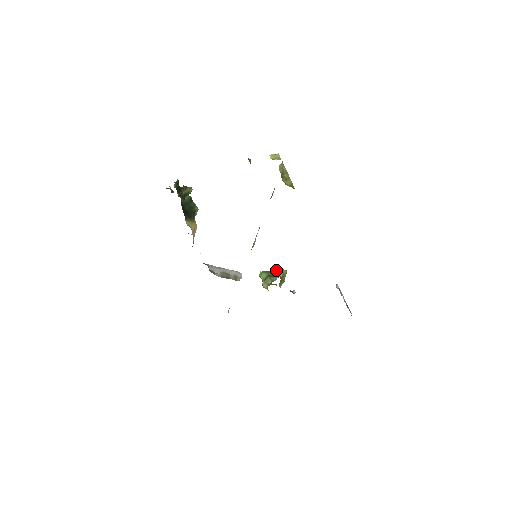
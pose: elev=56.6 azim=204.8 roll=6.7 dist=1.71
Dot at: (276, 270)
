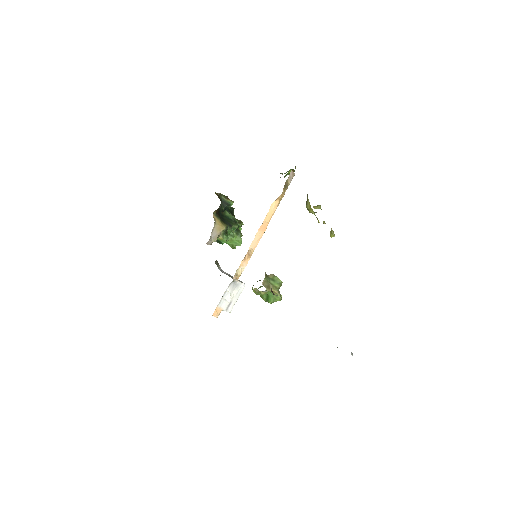
Dot at: occluded
